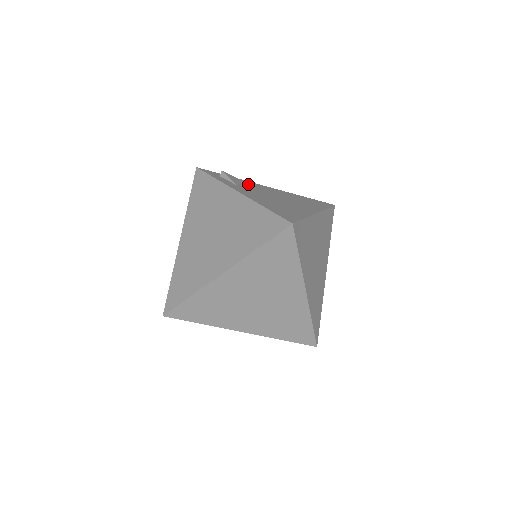
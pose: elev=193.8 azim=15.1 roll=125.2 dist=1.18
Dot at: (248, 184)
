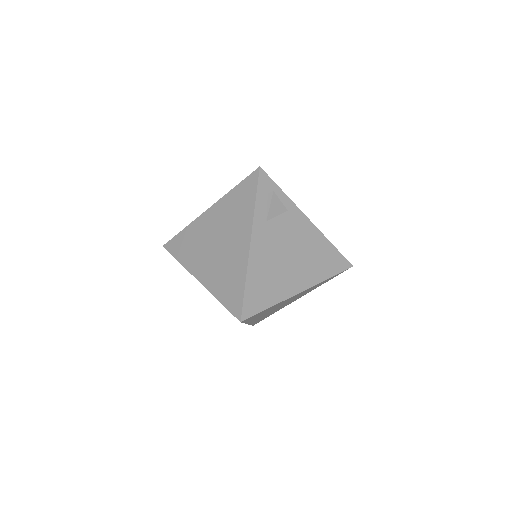
Dot at: (286, 216)
